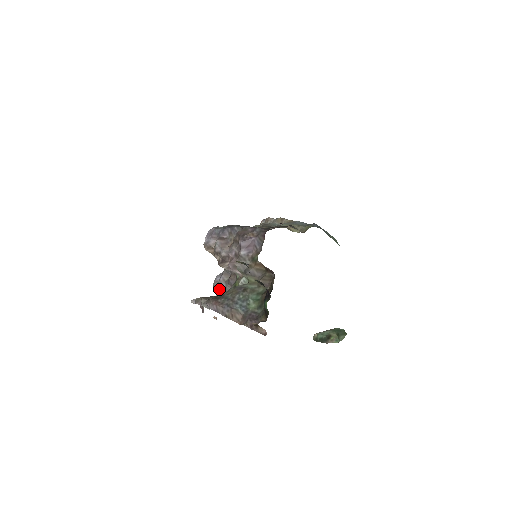
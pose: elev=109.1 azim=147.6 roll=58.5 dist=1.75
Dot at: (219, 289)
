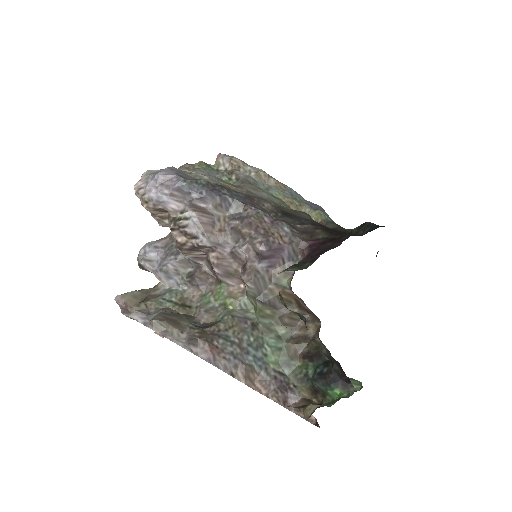
Dot at: (158, 278)
